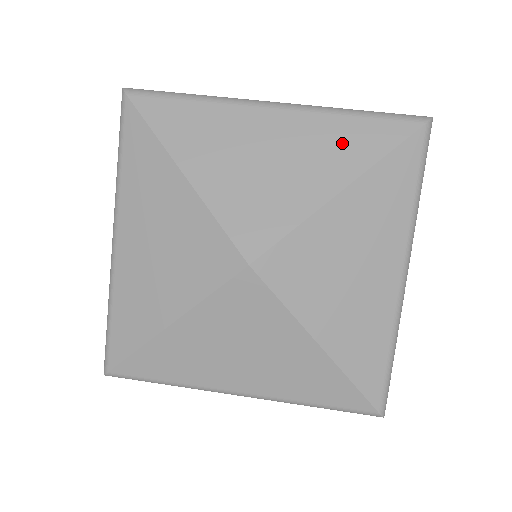
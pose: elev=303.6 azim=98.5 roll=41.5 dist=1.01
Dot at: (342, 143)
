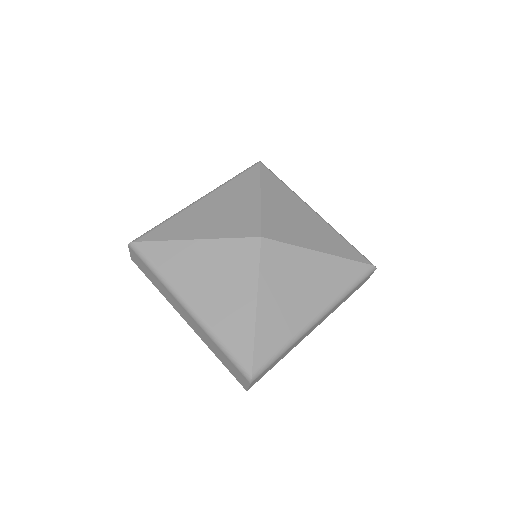
Dot at: (241, 186)
